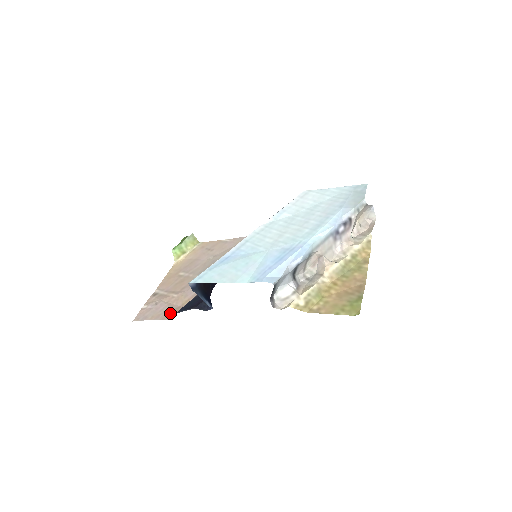
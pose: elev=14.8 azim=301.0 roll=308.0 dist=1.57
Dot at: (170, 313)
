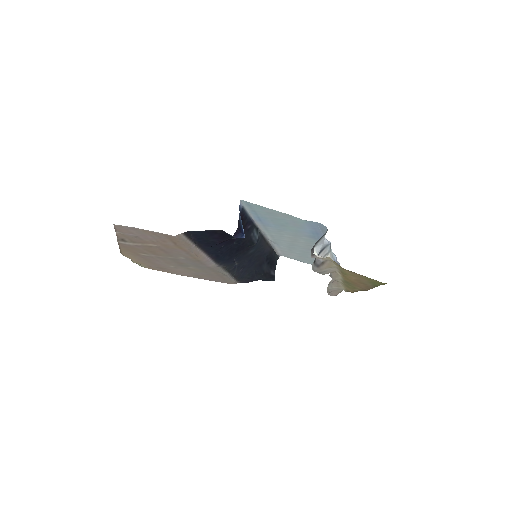
Dot at: (170, 238)
